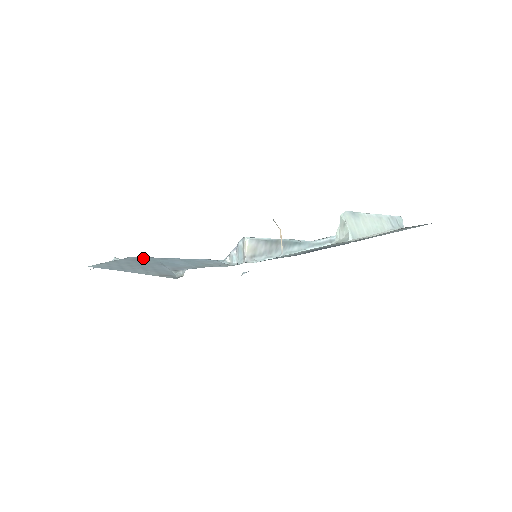
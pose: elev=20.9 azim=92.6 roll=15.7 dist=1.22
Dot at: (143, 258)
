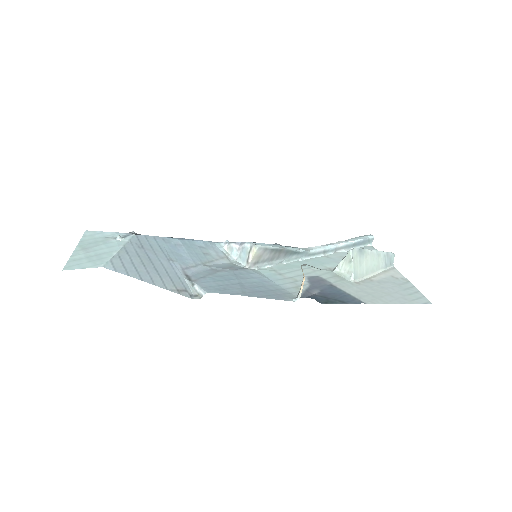
Dot at: (147, 239)
